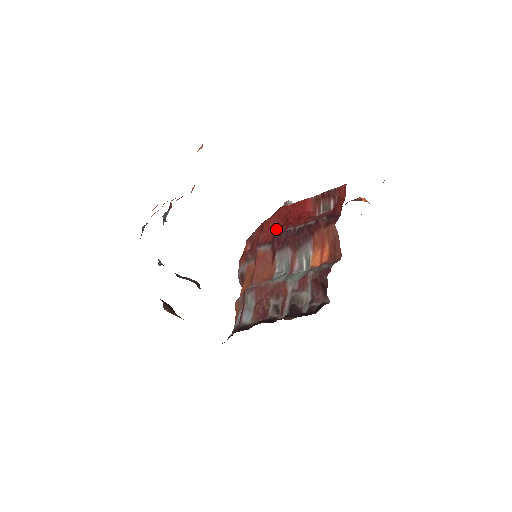
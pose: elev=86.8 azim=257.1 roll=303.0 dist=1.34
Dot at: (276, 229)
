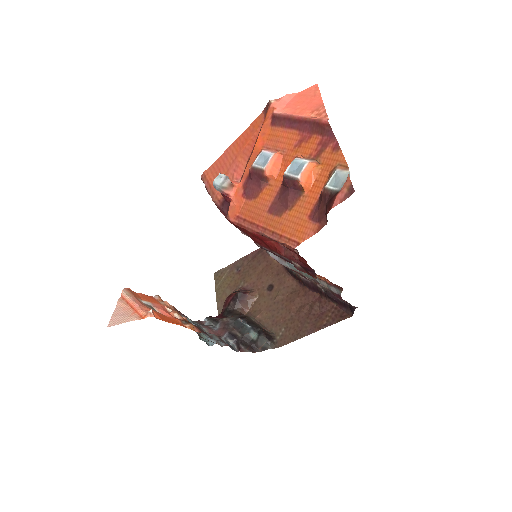
Dot at: occluded
